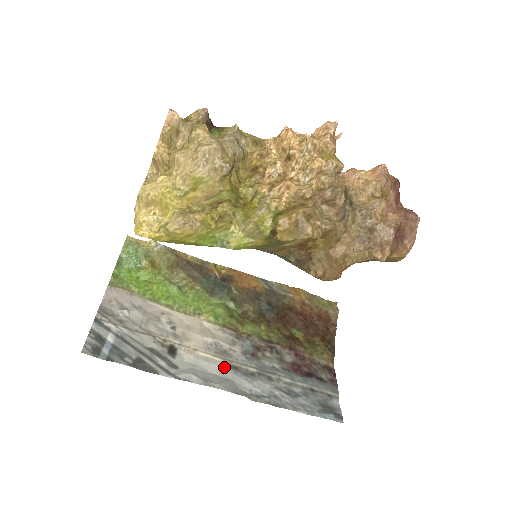
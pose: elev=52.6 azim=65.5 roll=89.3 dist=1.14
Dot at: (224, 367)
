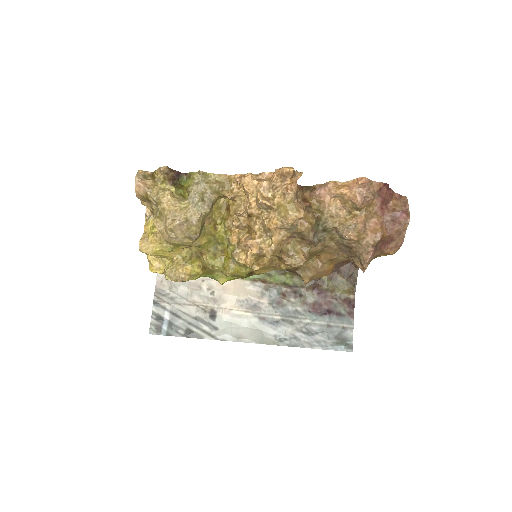
Dot at: (254, 320)
